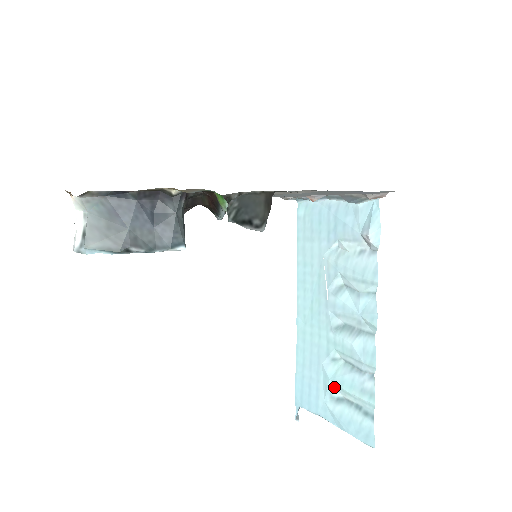
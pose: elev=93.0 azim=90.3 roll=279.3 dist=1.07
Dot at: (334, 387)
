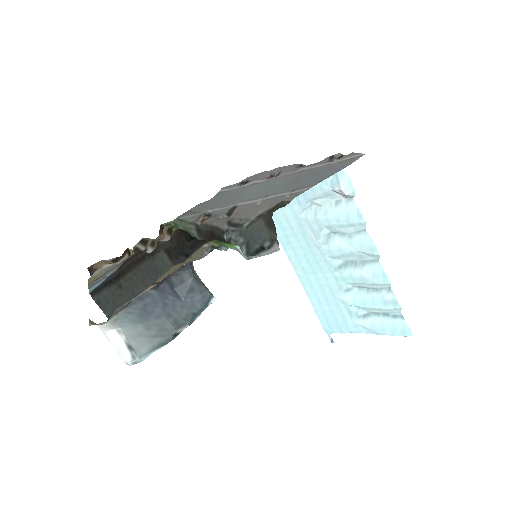
Dot at: (357, 309)
